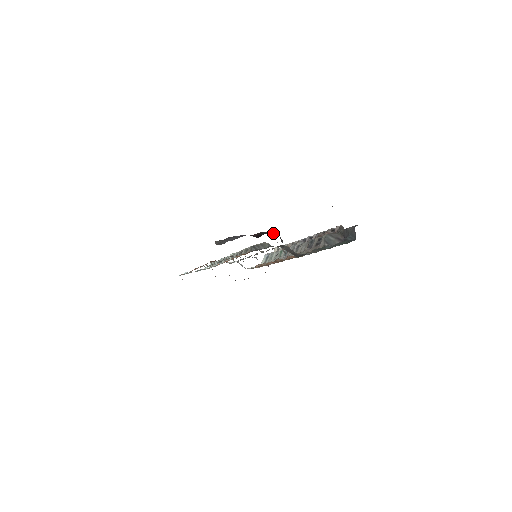
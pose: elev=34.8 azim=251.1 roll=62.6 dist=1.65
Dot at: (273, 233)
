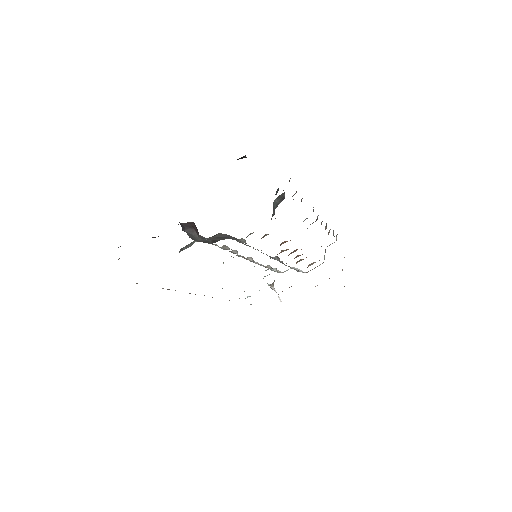
Dot at: occluded
